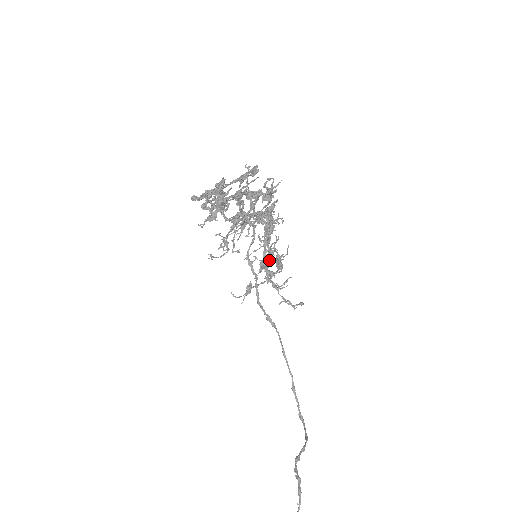
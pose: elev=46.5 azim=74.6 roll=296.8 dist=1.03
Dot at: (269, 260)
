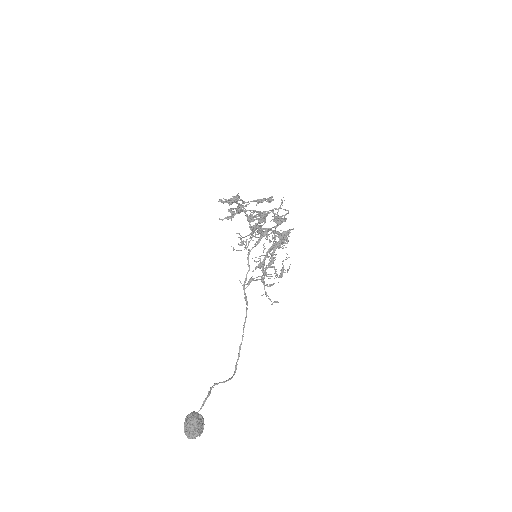
Dot at: occluded
